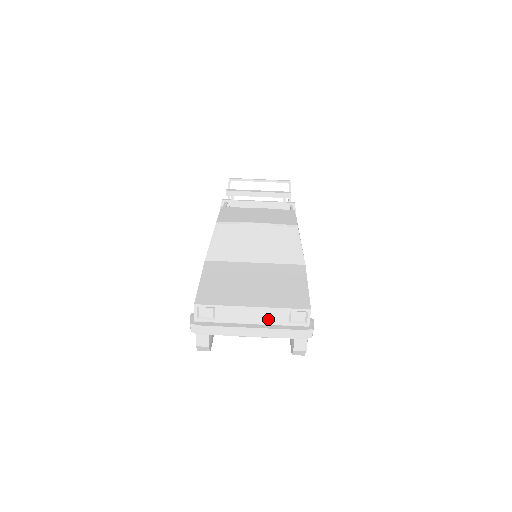
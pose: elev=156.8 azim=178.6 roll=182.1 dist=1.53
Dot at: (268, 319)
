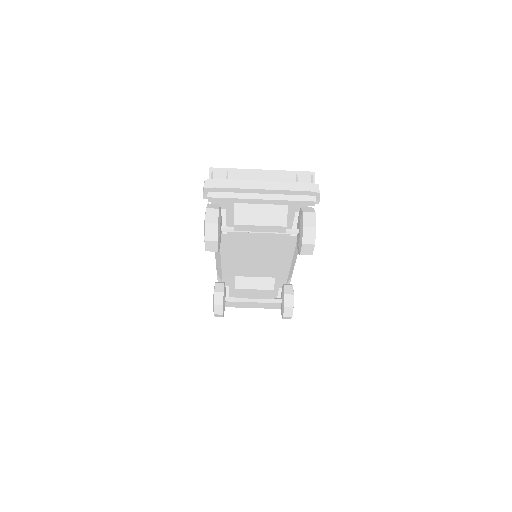
Dot at: (277, 180)
